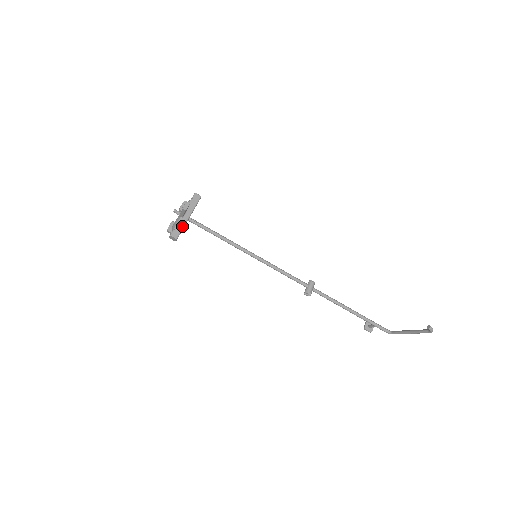
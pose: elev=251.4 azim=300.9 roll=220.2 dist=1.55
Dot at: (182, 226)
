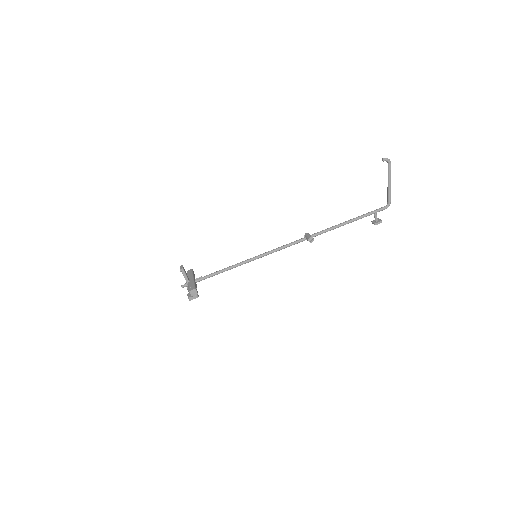
Dot at: (193, 284)
